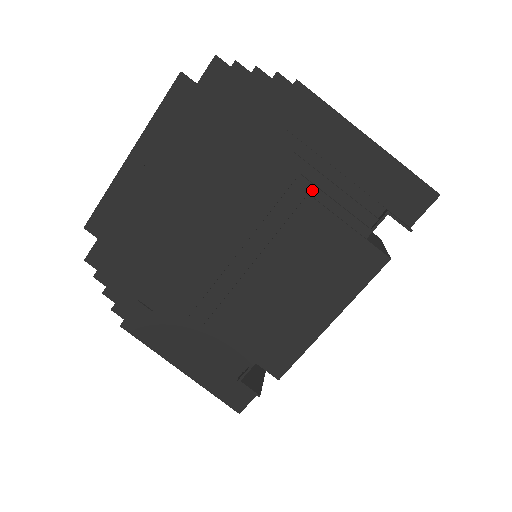
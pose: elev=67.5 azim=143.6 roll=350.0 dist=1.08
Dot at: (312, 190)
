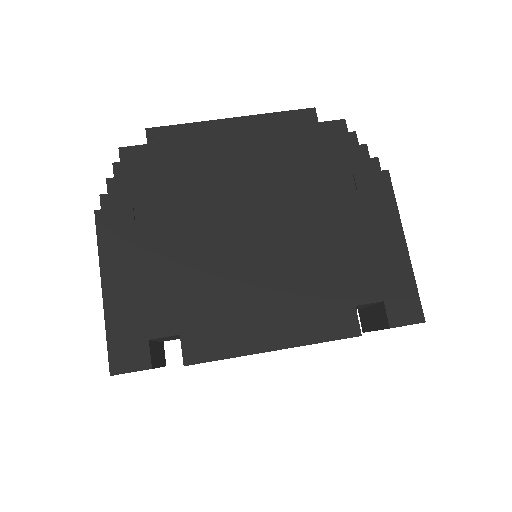
Dot at: (345, 239)
